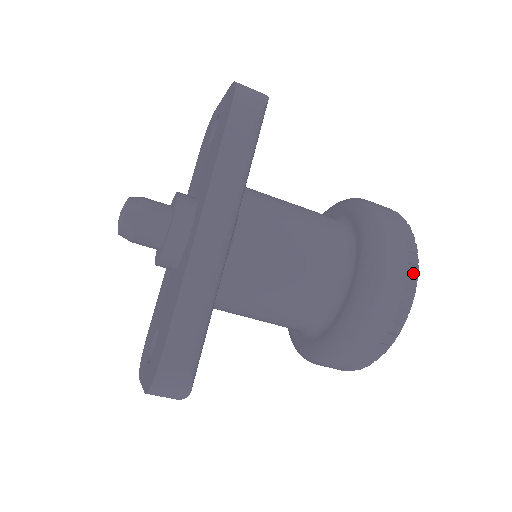
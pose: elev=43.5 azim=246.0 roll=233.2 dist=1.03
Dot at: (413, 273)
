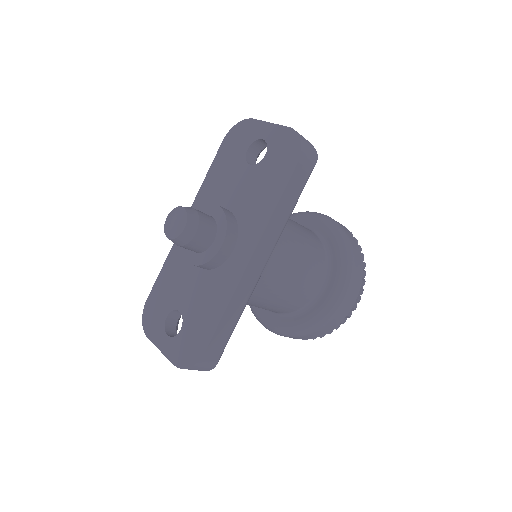
Dot at: (359, 294)
